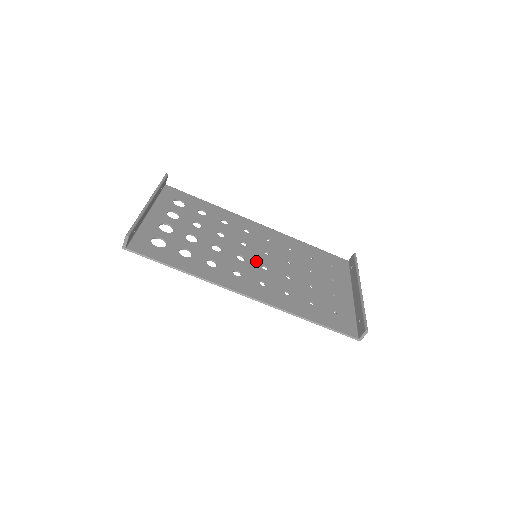
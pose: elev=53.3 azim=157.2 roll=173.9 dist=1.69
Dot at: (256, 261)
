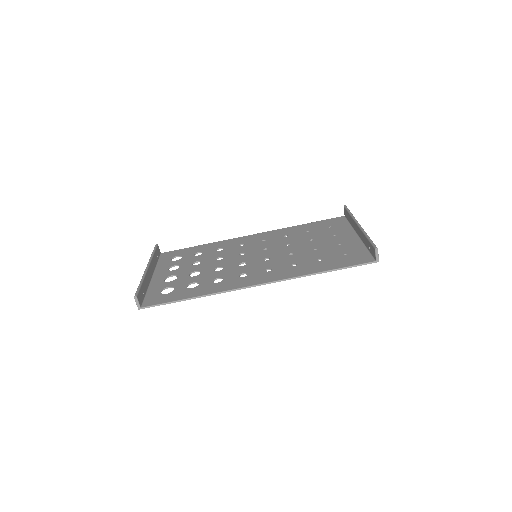
Dot at: (257, 259)
